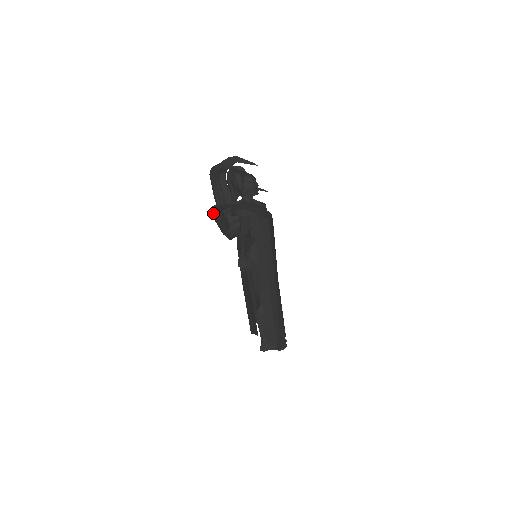
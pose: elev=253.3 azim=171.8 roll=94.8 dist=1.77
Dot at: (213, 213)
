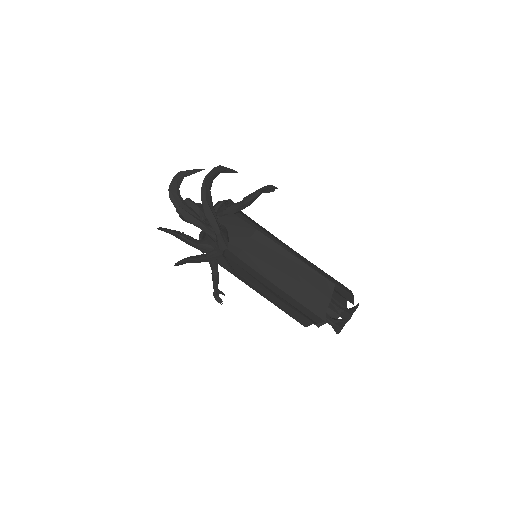
Dot at: (204, 198)
